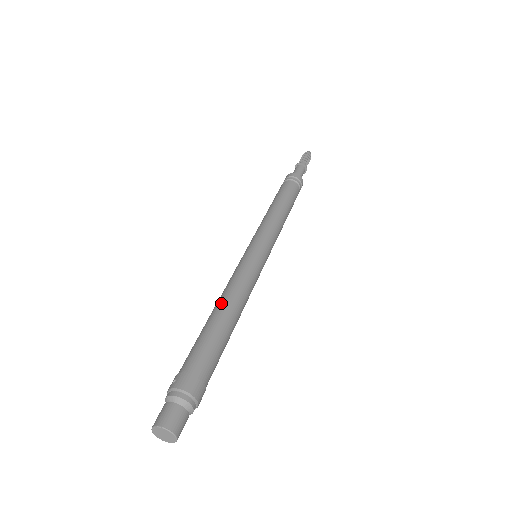
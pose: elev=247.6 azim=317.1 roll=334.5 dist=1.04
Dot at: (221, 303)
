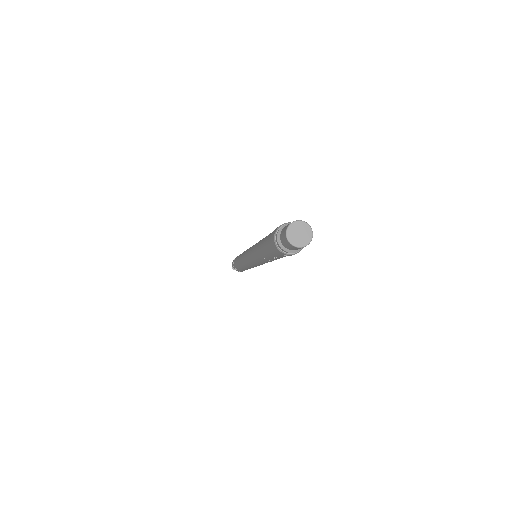
Dot at: occluded
